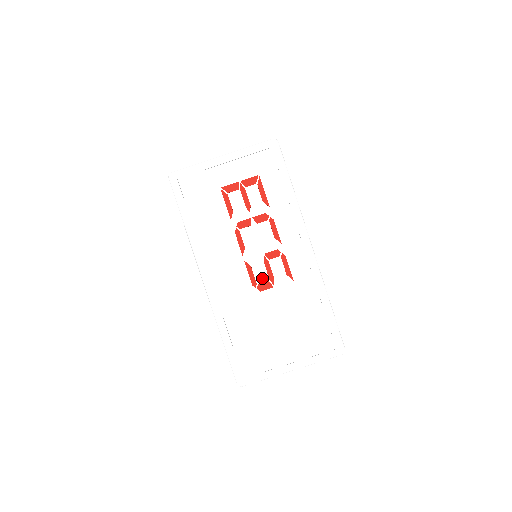
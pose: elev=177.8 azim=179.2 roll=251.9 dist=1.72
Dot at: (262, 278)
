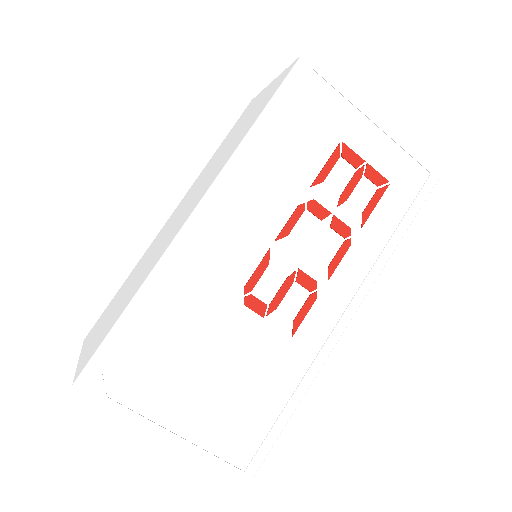
Dot at: (264, 292)
